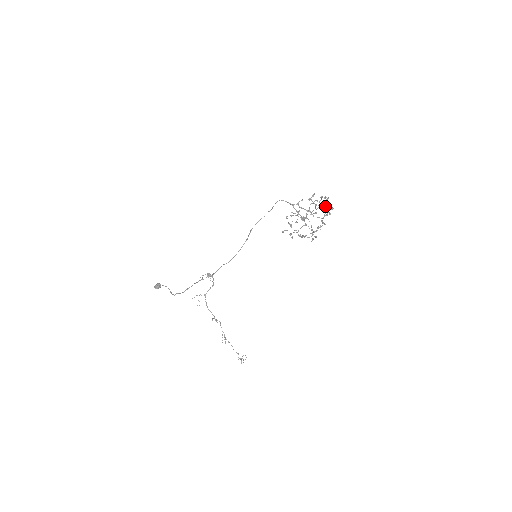
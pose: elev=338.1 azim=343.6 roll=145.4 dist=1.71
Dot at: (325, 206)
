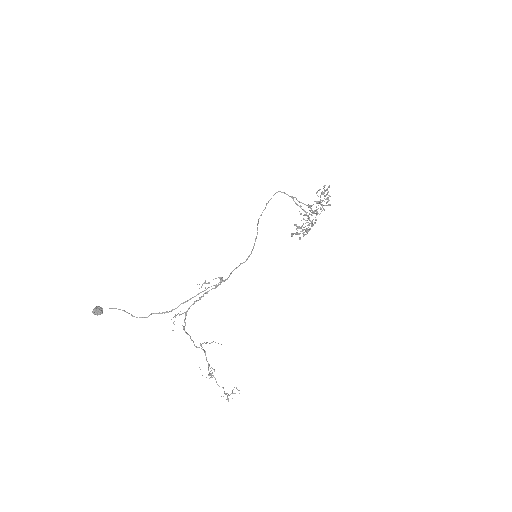
Dot at: occluded
